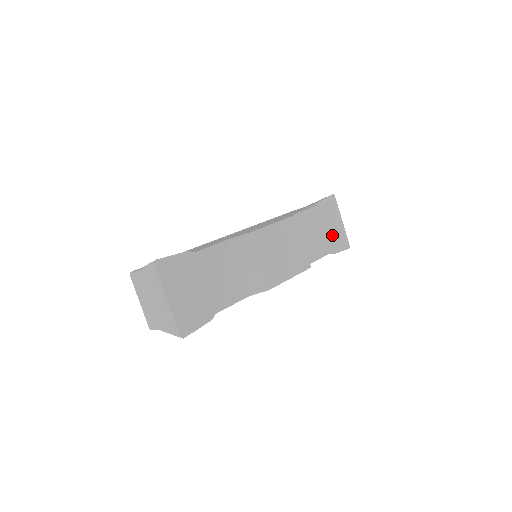
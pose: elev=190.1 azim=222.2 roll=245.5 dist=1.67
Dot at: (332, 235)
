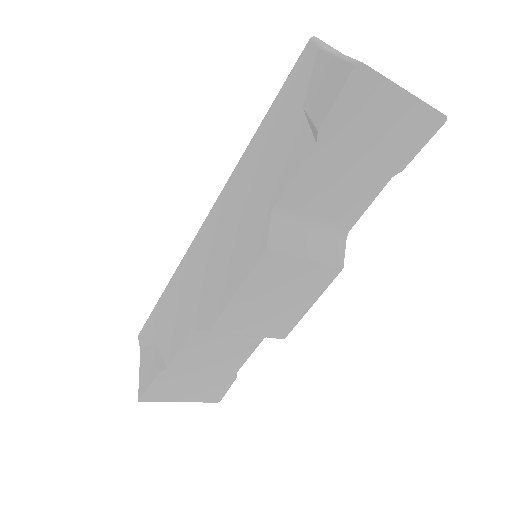
Dot at: (385, 147)
